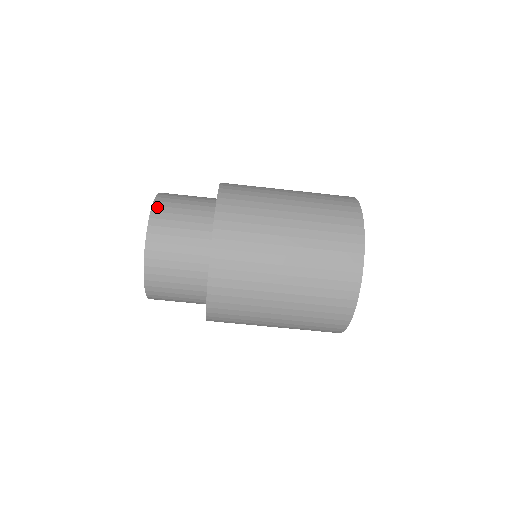
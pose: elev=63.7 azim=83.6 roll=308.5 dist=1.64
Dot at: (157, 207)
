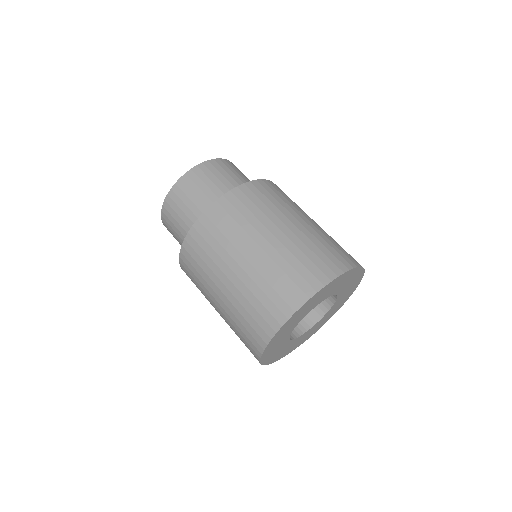
Dot at: occluded
